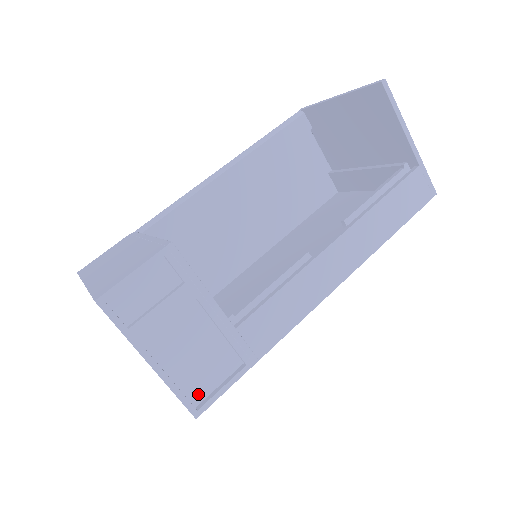
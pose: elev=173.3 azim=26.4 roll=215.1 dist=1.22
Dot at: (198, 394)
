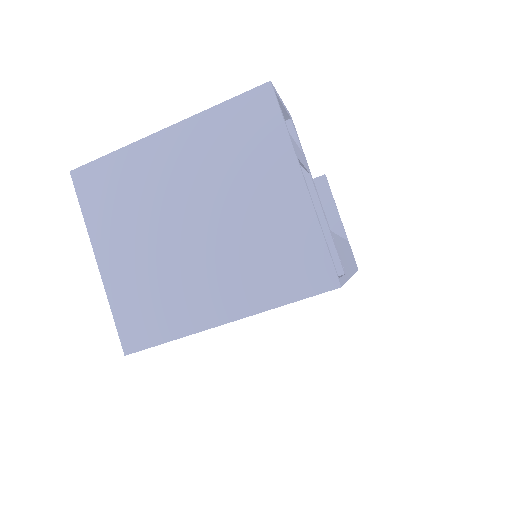
Dot at: occluded
